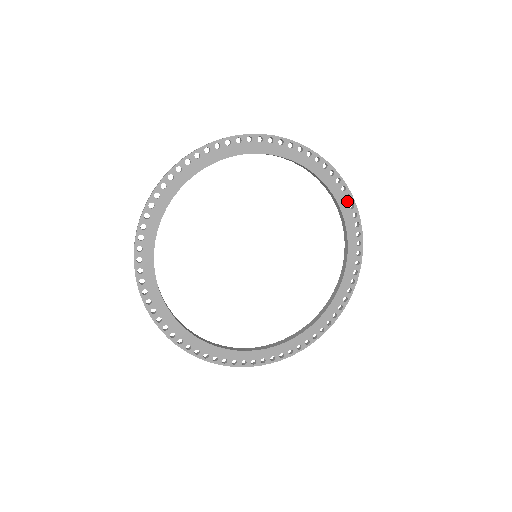
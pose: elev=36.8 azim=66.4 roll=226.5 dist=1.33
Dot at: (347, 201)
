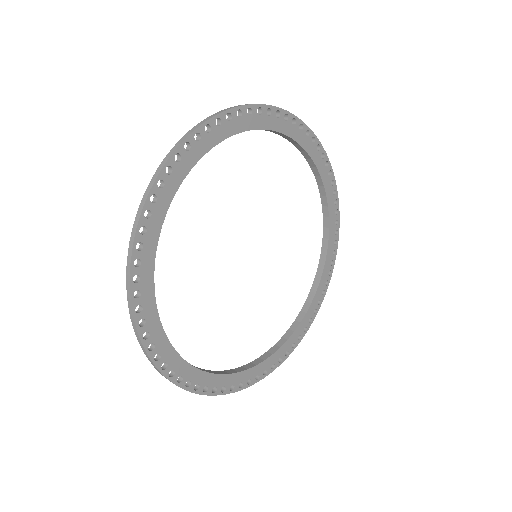
Dot at: (327, 275)
